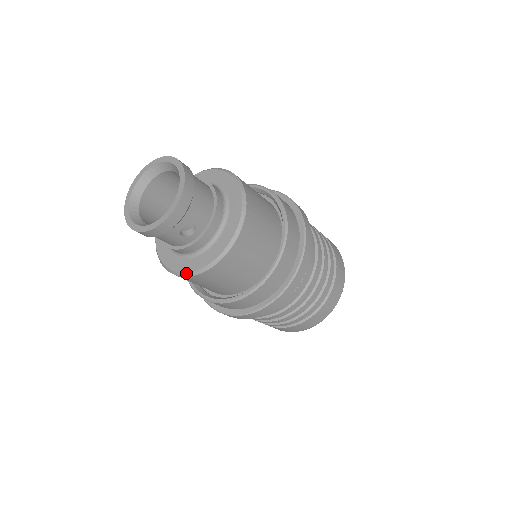
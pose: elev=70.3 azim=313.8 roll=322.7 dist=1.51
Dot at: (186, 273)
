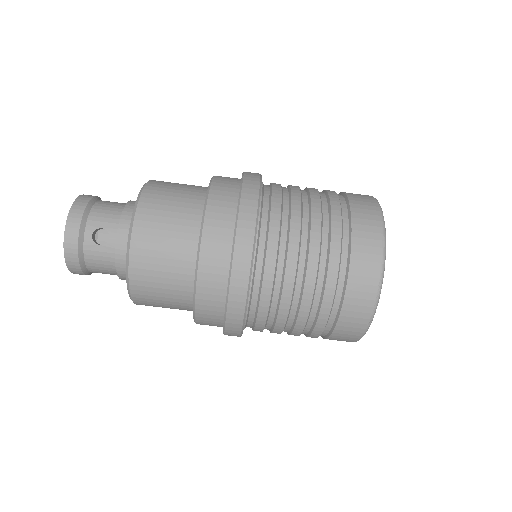
Dot at: (126, 282)
